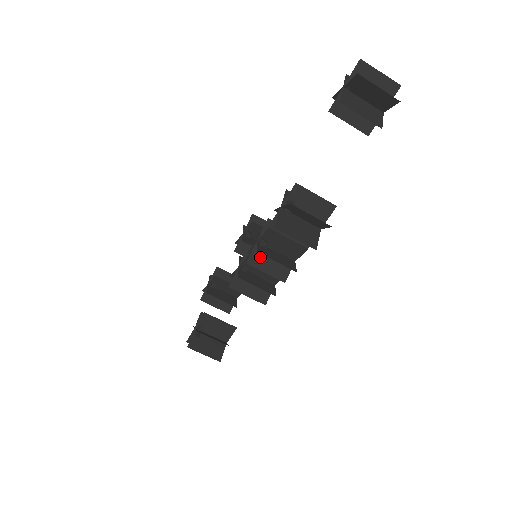
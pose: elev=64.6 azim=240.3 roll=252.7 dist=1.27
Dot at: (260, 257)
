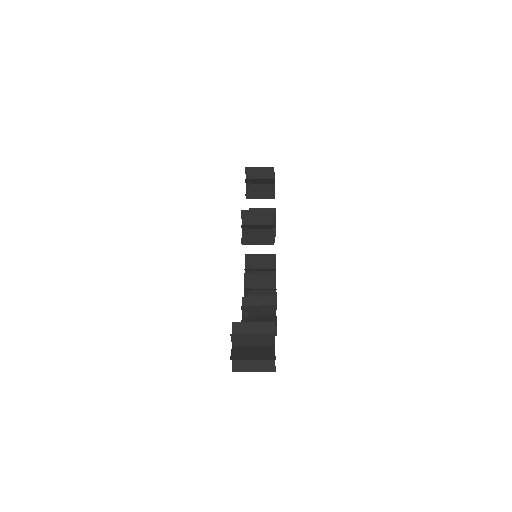
Dot at: occluded
